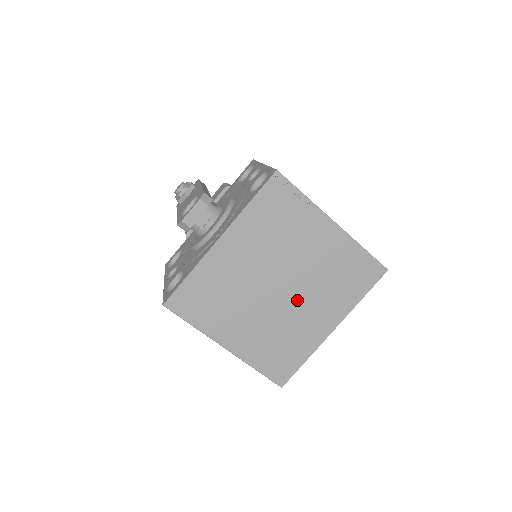
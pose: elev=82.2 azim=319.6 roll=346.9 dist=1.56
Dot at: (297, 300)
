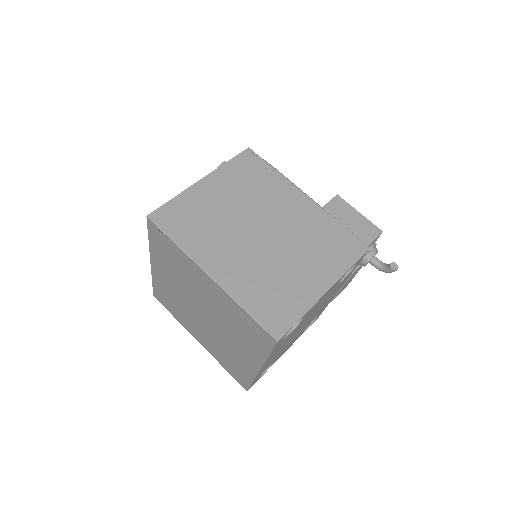
Dot at: (220, 330)
